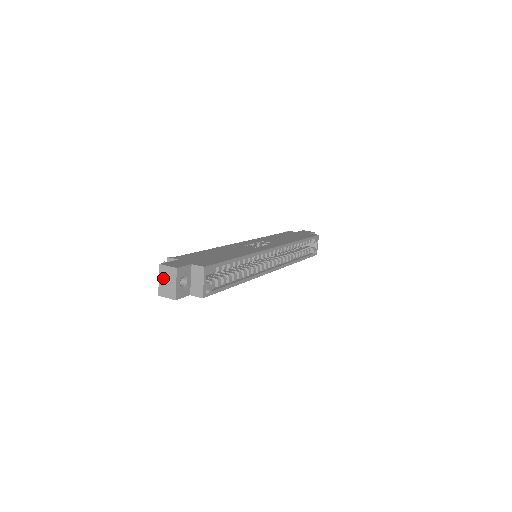
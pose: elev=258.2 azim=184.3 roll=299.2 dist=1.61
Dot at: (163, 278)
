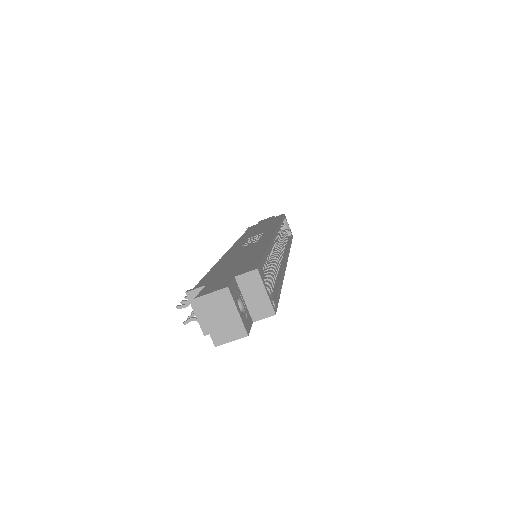
Dot at: (211, 316)
